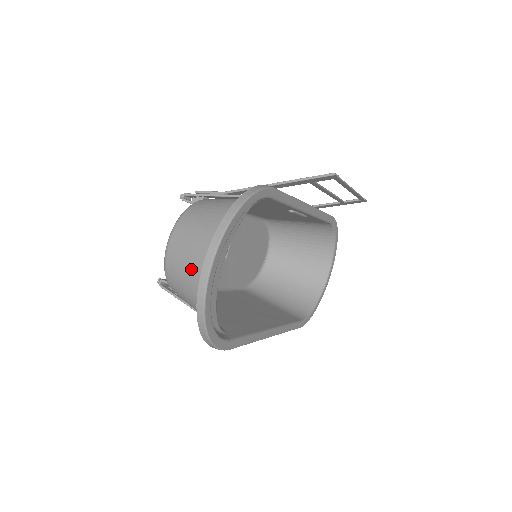
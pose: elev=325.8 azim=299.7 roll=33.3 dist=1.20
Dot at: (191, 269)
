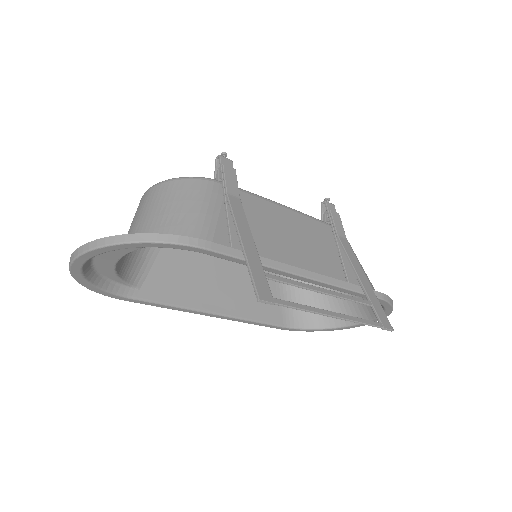
Dot at: (129, 229)
